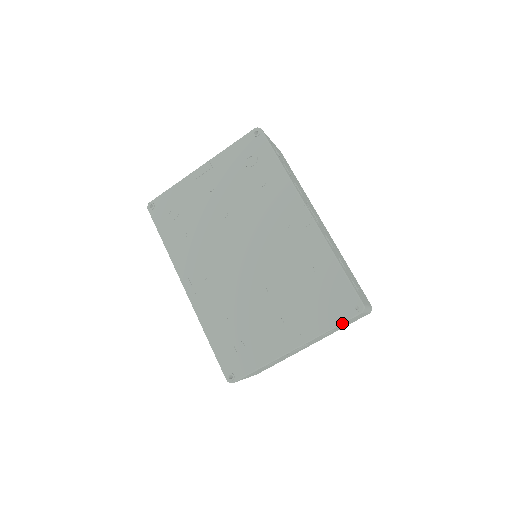
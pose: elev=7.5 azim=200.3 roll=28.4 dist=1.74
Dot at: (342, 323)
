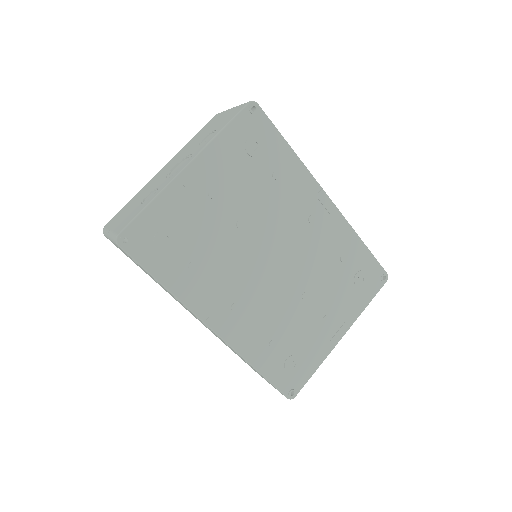
Dot at: occluded
